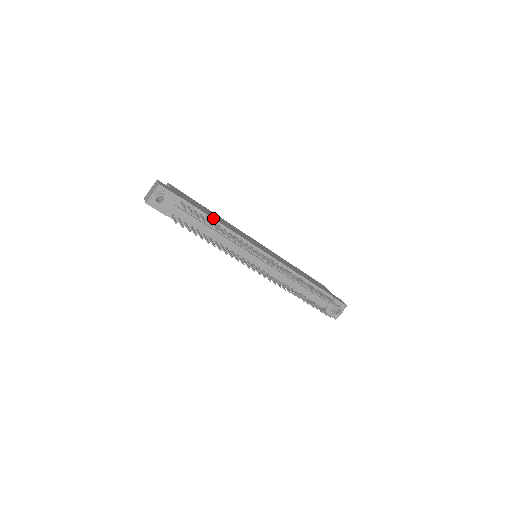
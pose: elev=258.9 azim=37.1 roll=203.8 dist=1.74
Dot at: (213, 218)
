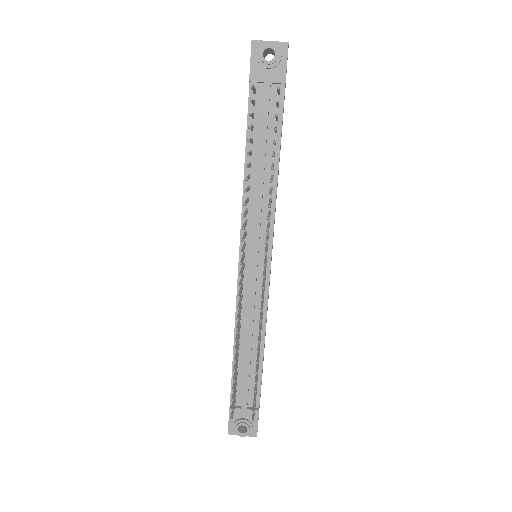
Dot at: occluded
